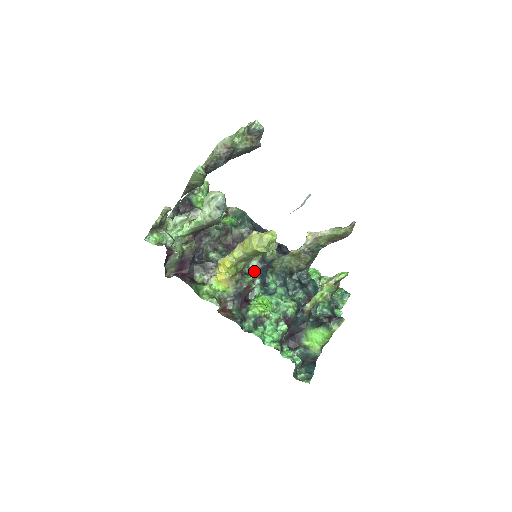
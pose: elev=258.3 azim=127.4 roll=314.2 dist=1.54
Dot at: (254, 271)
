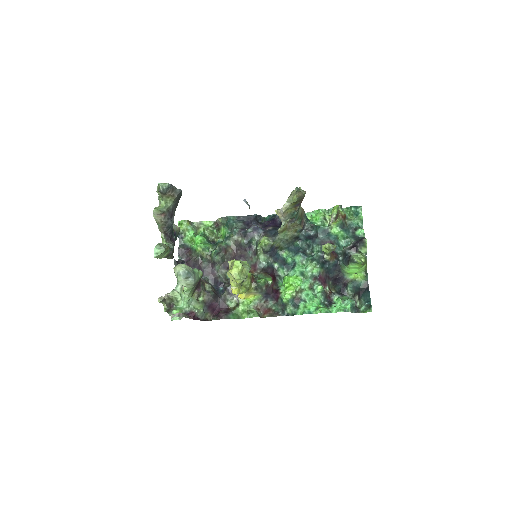
Dot at: (267, 262)
